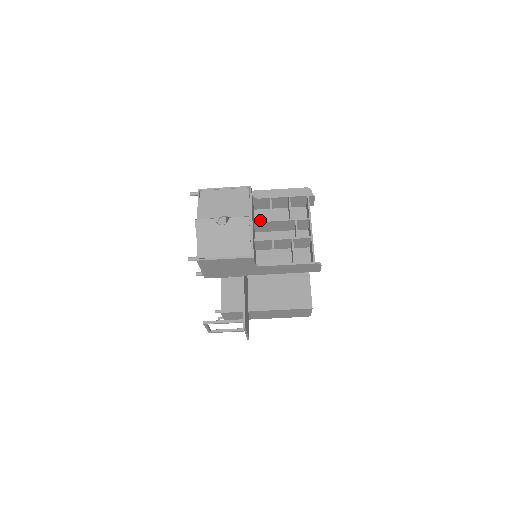
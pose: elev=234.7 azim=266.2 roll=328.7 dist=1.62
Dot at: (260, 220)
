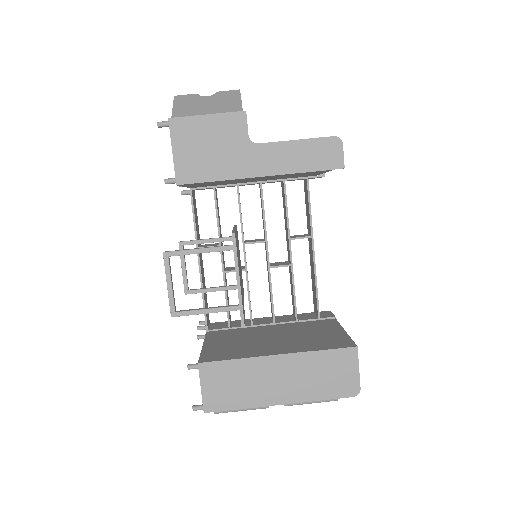
Dot at: (258, 180)
